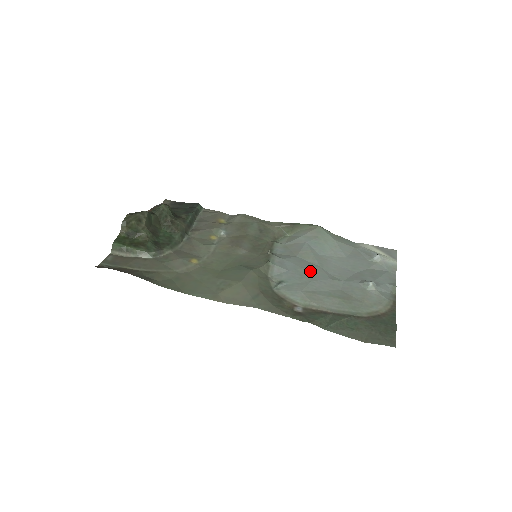
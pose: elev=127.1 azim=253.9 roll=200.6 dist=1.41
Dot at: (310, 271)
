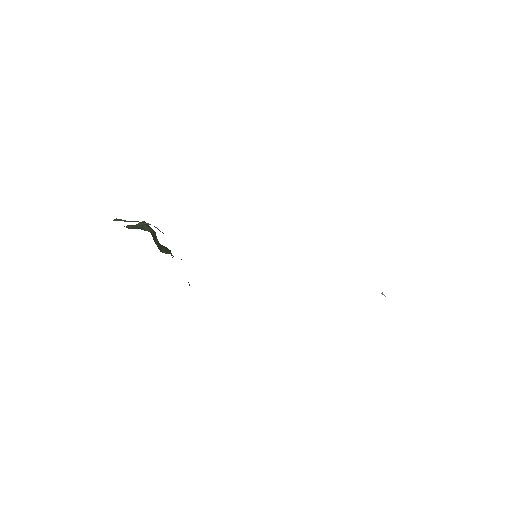
Dot at: occluded
